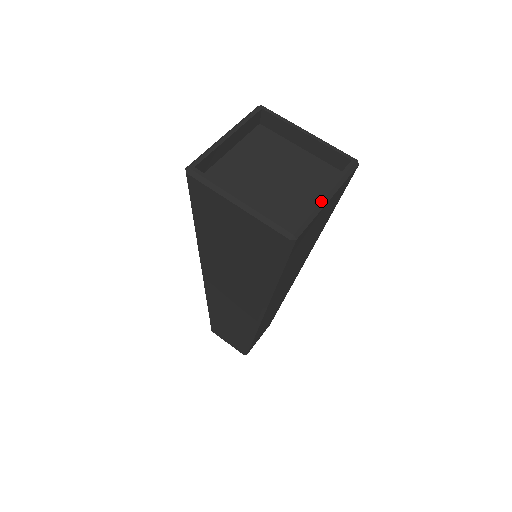
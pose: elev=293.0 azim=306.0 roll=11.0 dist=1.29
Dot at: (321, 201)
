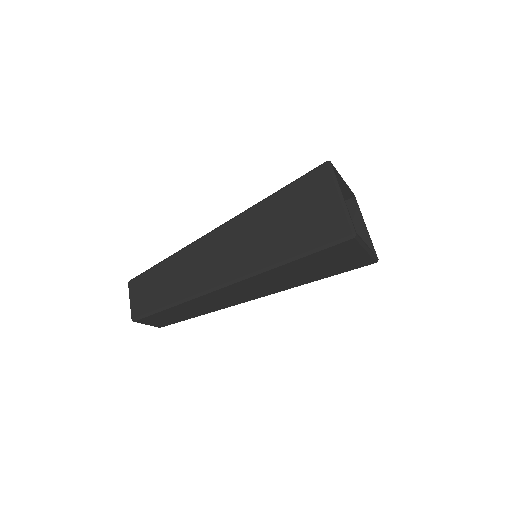
Dot at: (366, 245)
